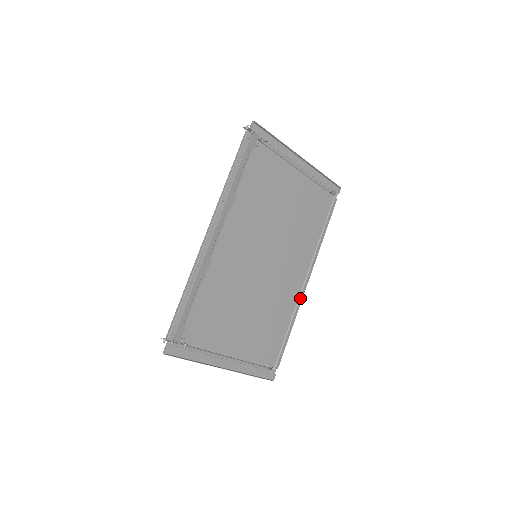
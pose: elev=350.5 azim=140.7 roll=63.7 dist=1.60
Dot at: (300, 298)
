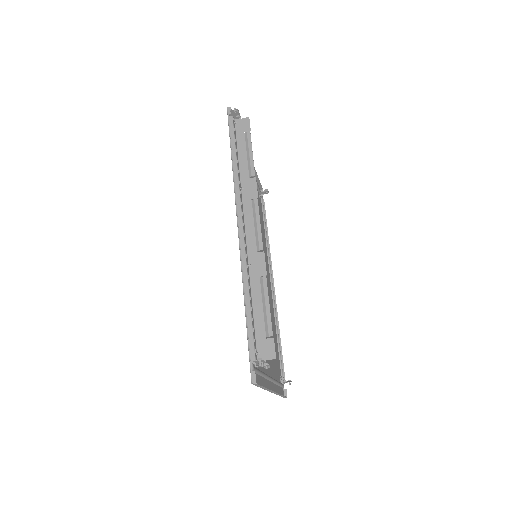
Dot at: (274, 302)
